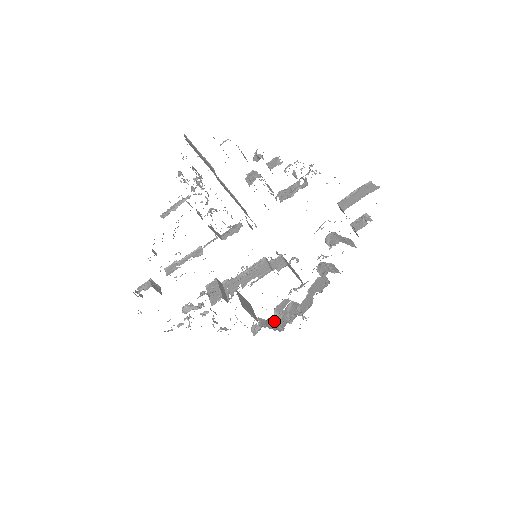
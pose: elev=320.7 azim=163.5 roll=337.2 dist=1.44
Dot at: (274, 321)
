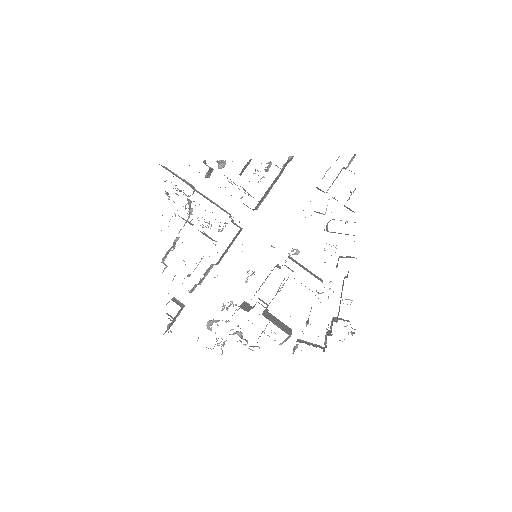
Dot at: occluded
